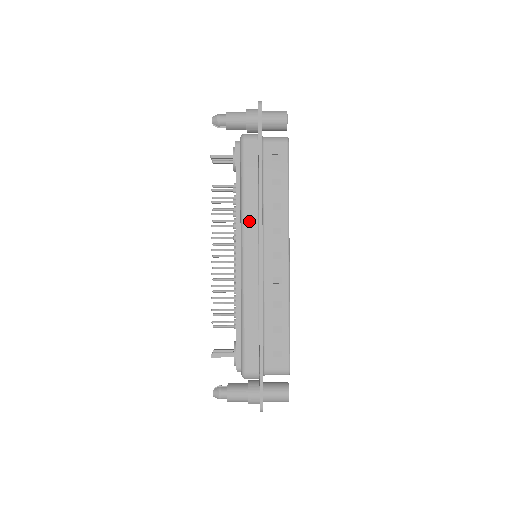
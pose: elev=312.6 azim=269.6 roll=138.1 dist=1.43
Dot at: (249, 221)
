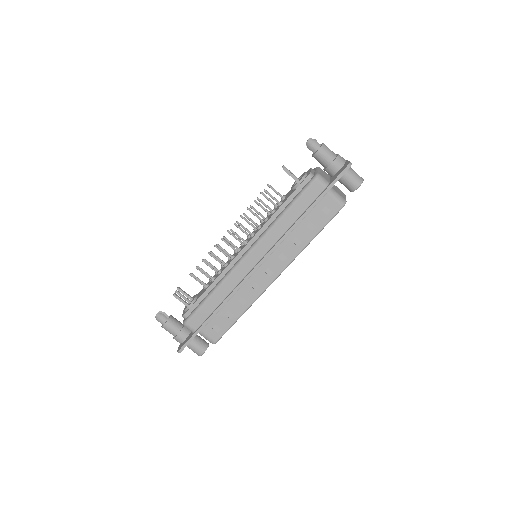
Dot at: (271, 237)
